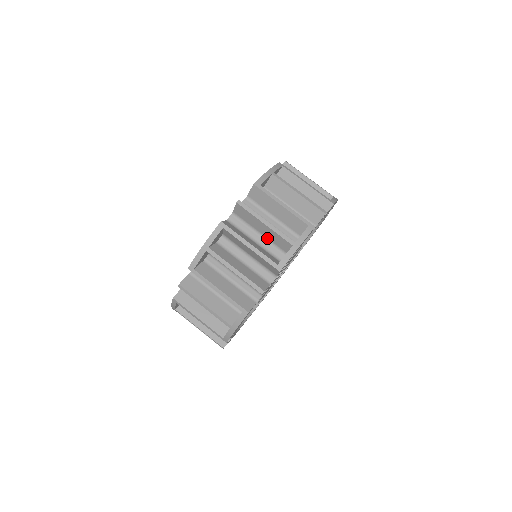
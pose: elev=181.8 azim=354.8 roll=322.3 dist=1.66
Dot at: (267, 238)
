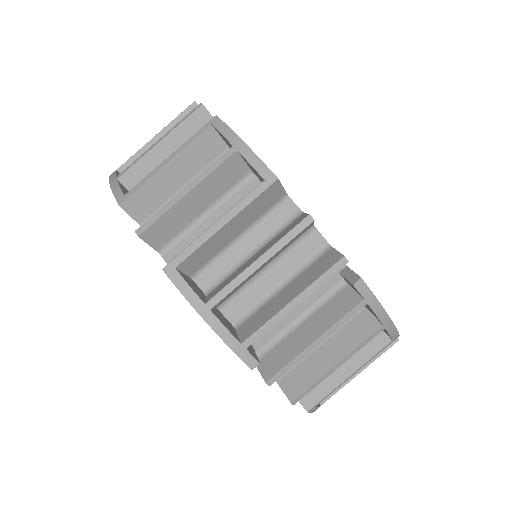
Dot at: occluded
